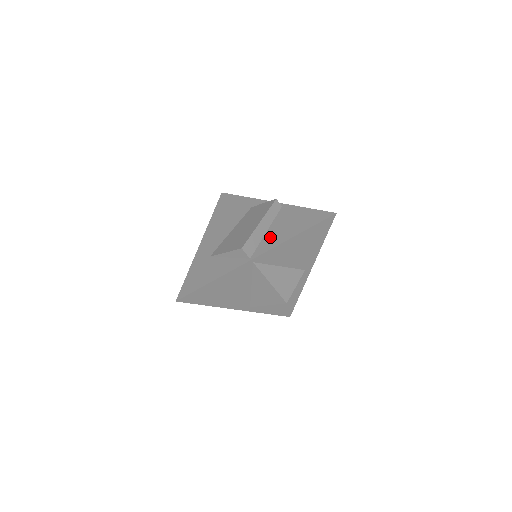
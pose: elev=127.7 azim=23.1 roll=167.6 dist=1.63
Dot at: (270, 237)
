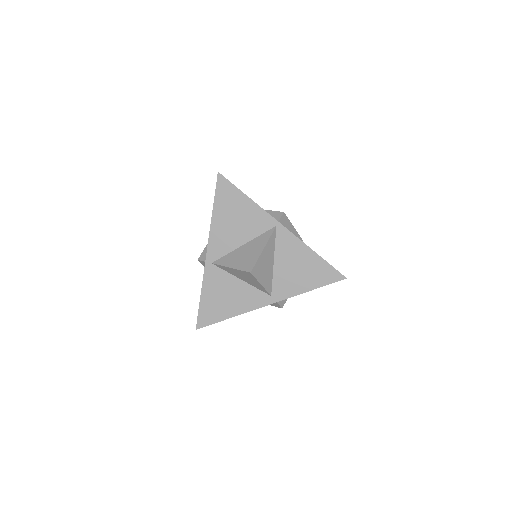
Dot at: occluded
